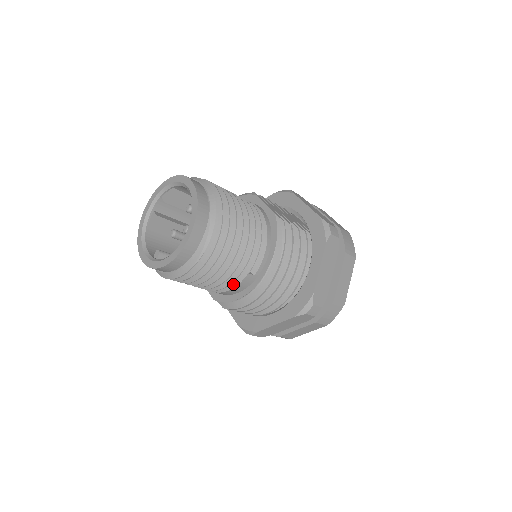
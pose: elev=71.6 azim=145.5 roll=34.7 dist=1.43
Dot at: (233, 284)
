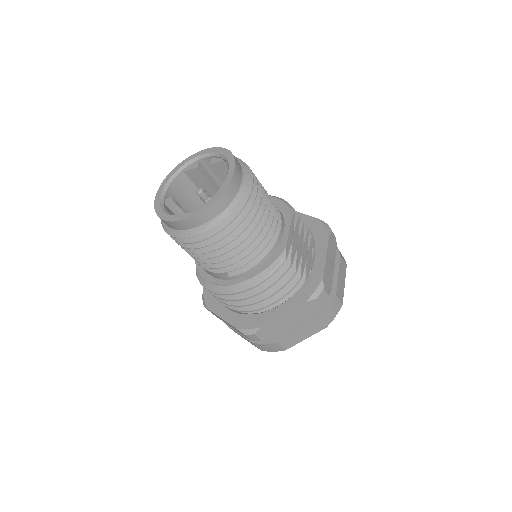
Dot at: occluded
